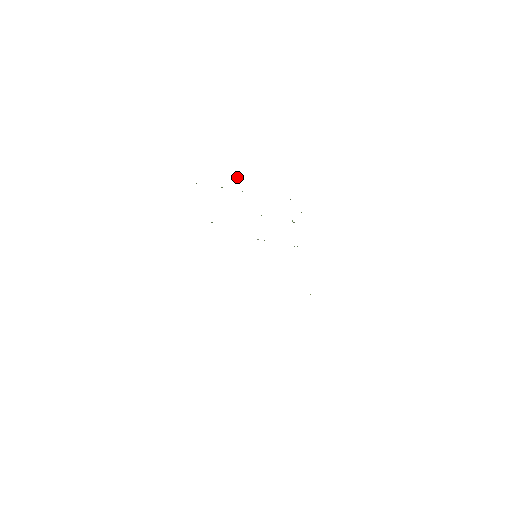
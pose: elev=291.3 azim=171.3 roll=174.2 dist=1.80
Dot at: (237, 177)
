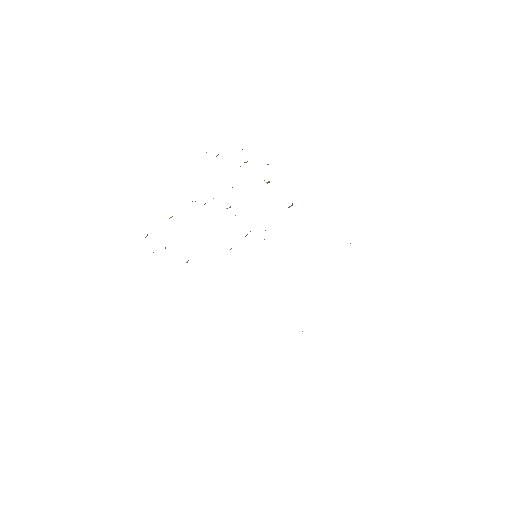
Dot at: occluded
